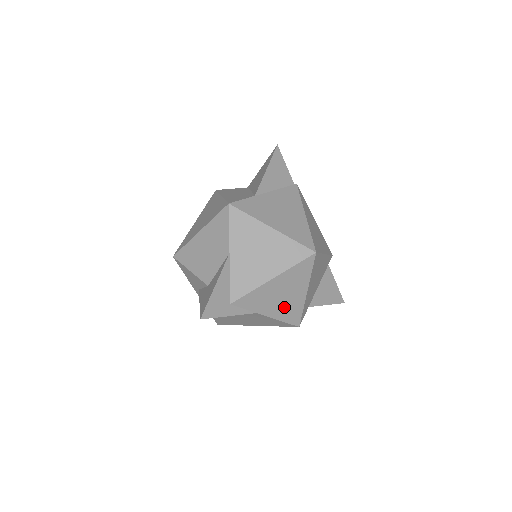
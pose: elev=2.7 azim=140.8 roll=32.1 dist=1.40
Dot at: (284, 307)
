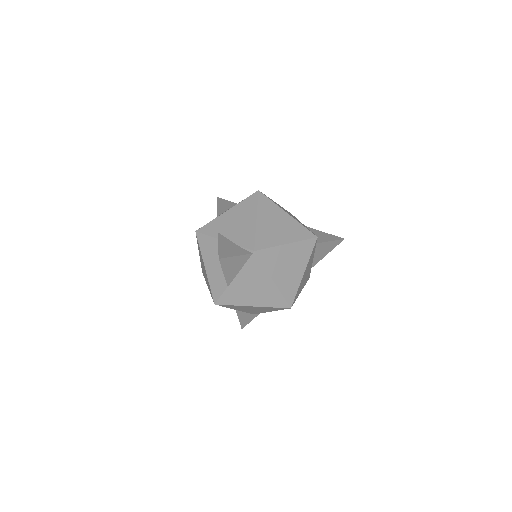
Dot at: occluded
